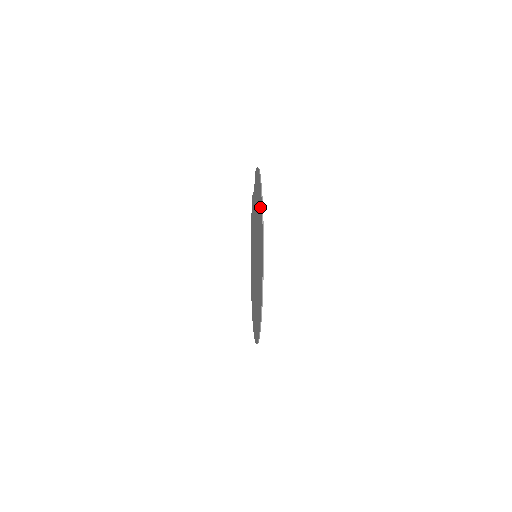
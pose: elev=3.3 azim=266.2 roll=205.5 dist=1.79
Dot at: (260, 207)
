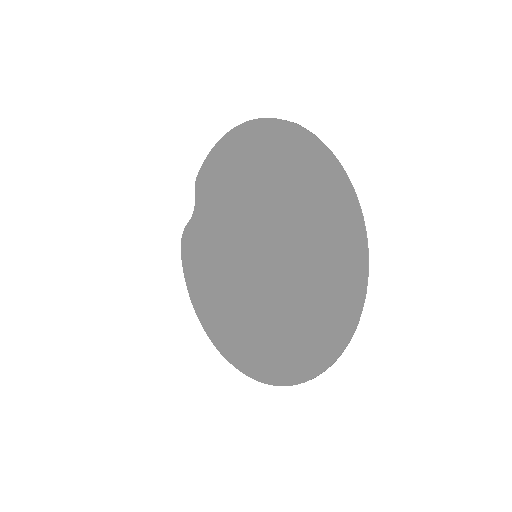
Dot at: (270, 140)
